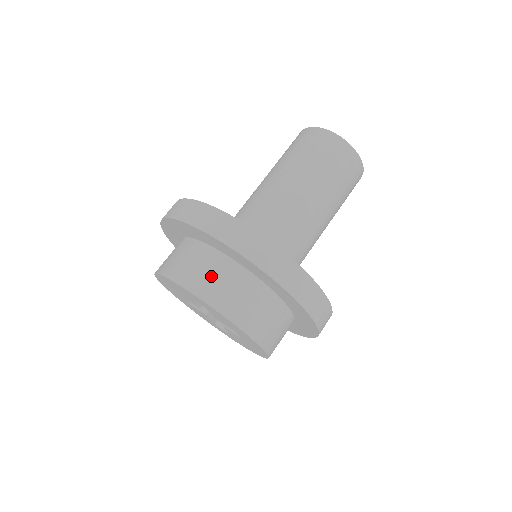
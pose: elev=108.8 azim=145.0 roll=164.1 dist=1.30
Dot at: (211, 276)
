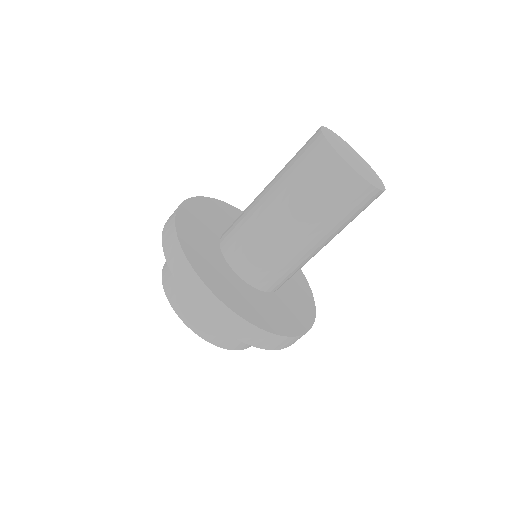
Dot at: occluded
